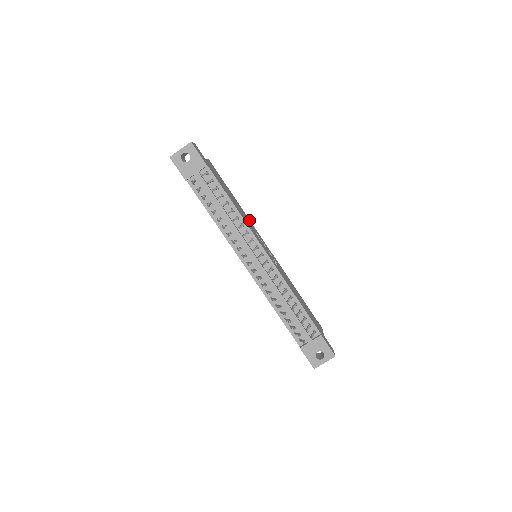
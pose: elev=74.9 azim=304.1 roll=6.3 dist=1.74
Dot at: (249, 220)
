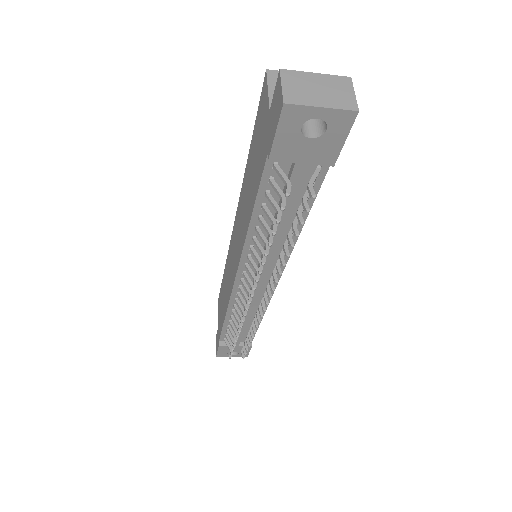
Dot at: occluded
